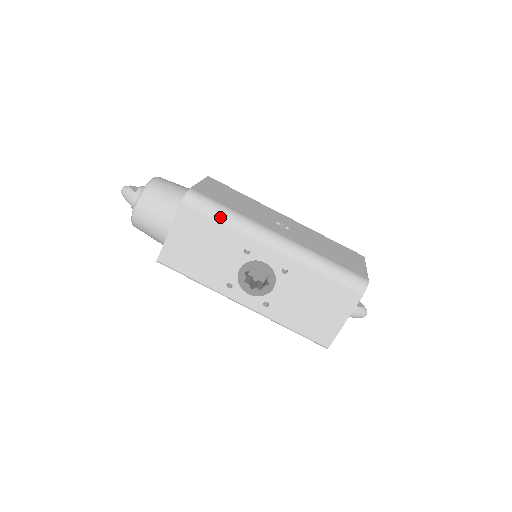
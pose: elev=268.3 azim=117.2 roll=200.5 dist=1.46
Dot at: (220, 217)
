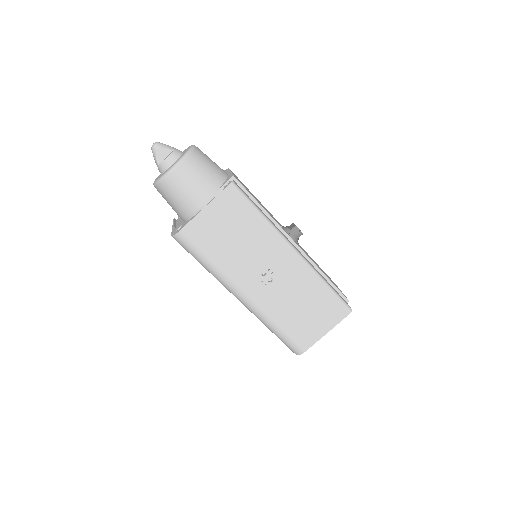
Dot at: occluded
